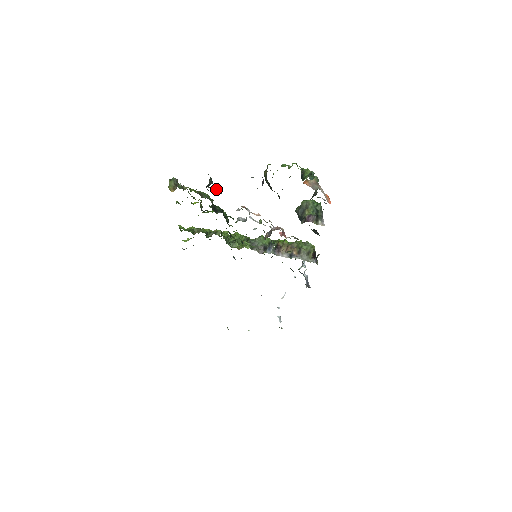
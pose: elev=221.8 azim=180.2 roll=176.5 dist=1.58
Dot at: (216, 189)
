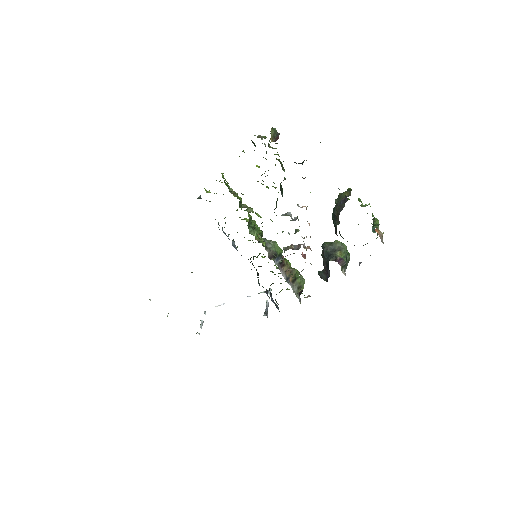
Dot at: occluded
